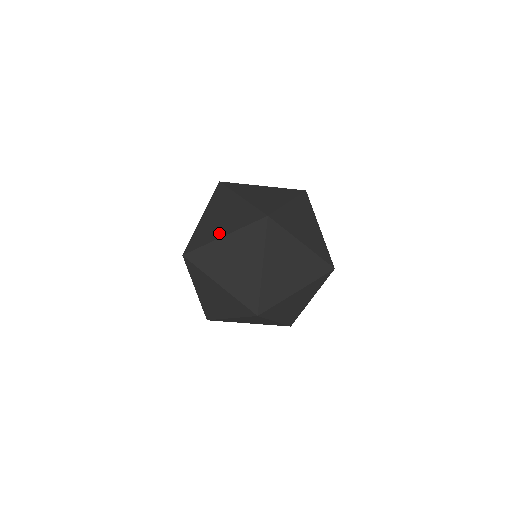
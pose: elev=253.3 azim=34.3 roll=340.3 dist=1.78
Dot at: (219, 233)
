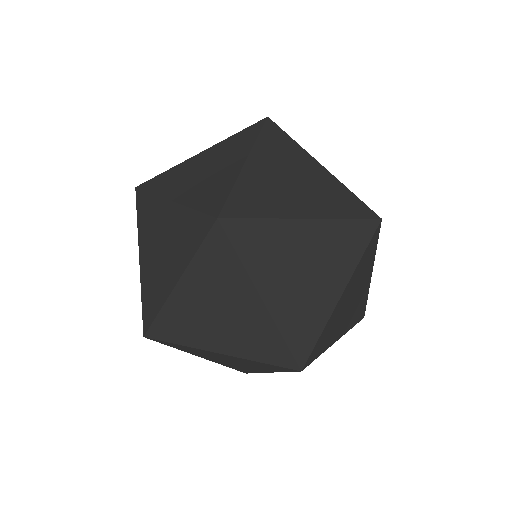
Dot at: (233, 167)
